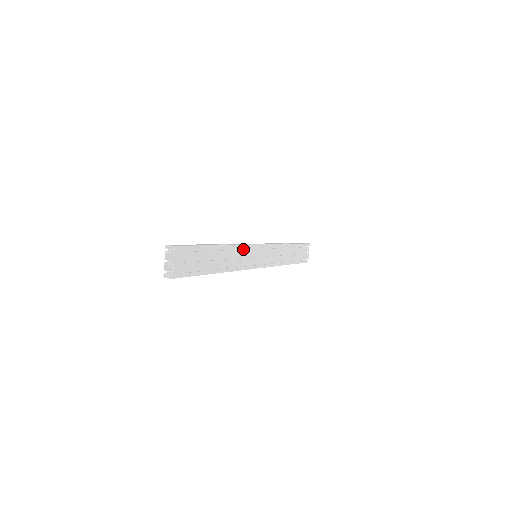
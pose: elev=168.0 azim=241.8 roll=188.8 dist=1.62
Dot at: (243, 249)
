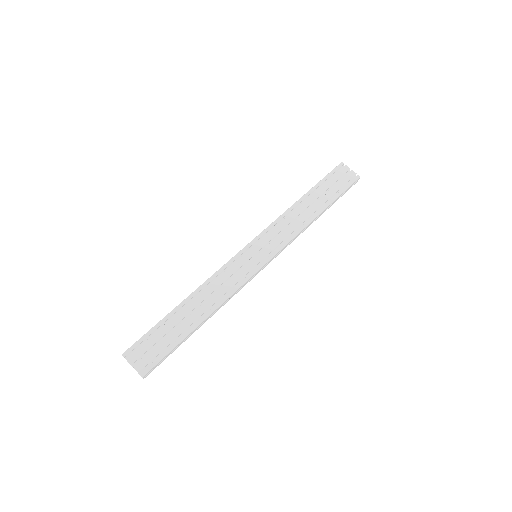
Dot at: (226, 271)
